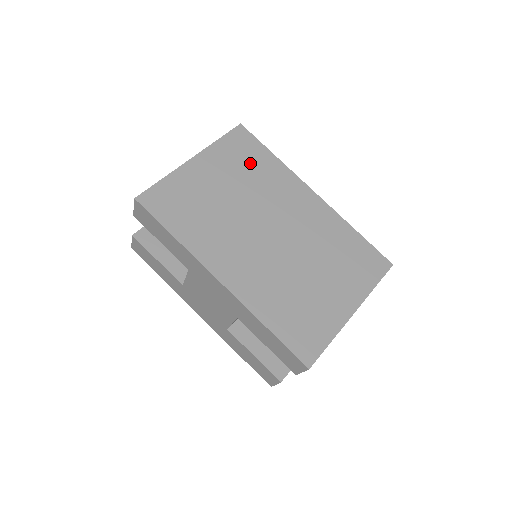
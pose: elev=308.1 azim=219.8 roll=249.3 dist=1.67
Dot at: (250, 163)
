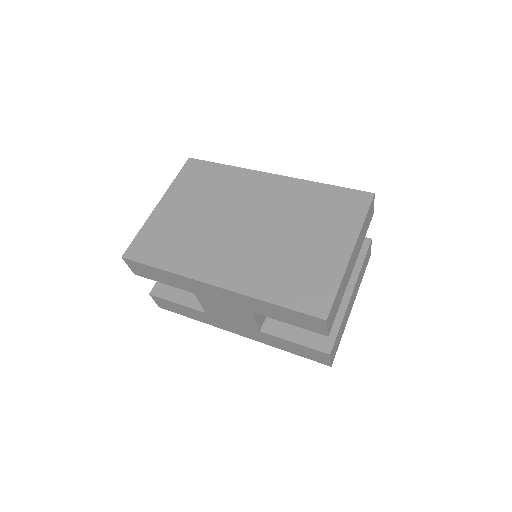
Dot at: (208, 182)
